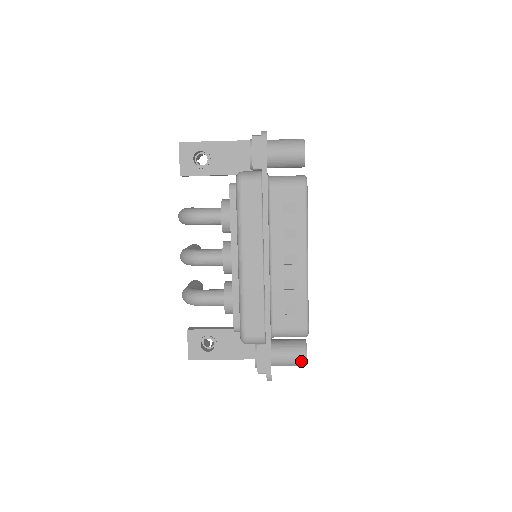
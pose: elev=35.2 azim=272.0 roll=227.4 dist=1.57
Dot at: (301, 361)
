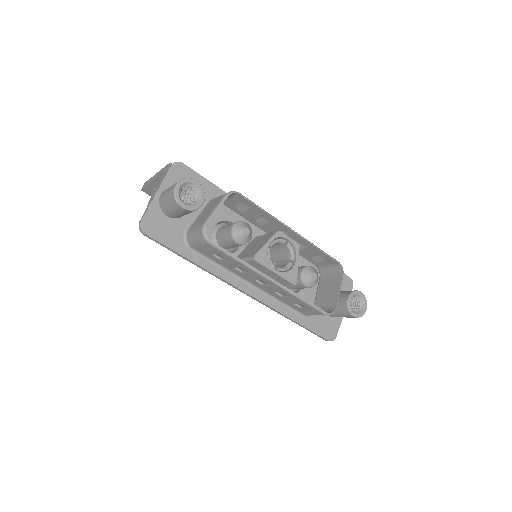
Dot at: (353, 317)
